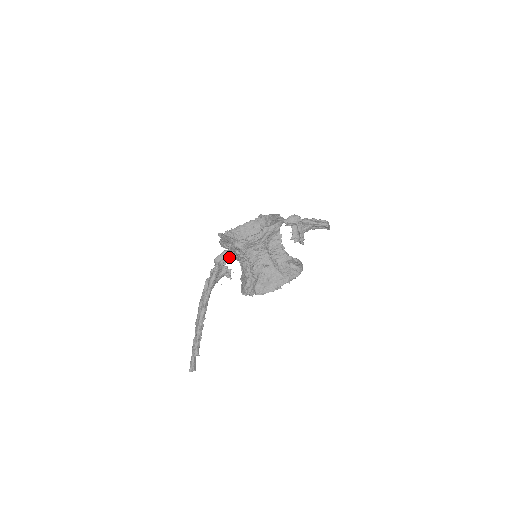
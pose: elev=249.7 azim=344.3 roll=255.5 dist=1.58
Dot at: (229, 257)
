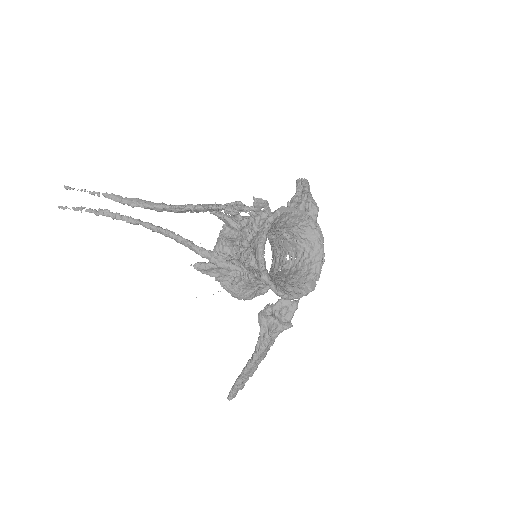
Dot at: occluded
